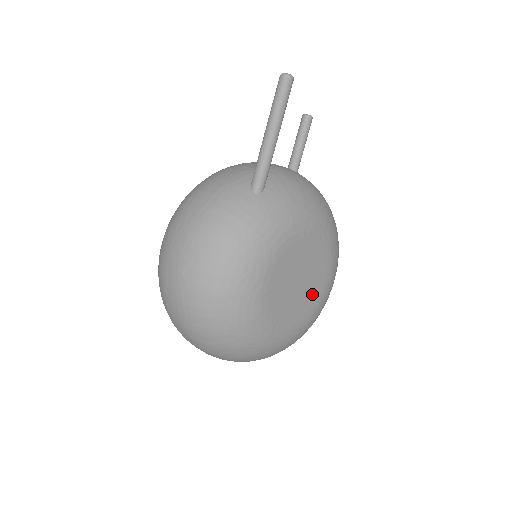
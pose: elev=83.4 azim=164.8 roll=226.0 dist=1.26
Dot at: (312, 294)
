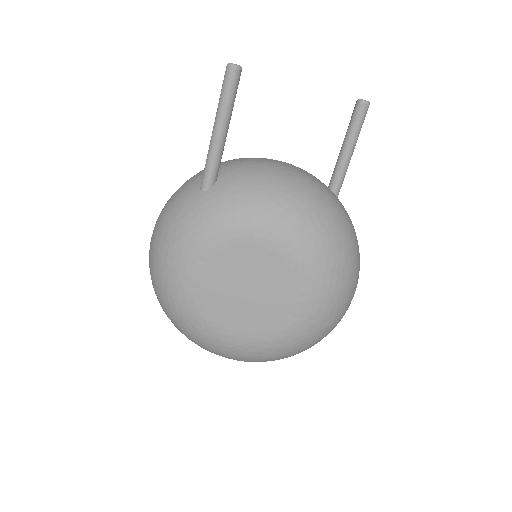
Dot at: (275, 310)
